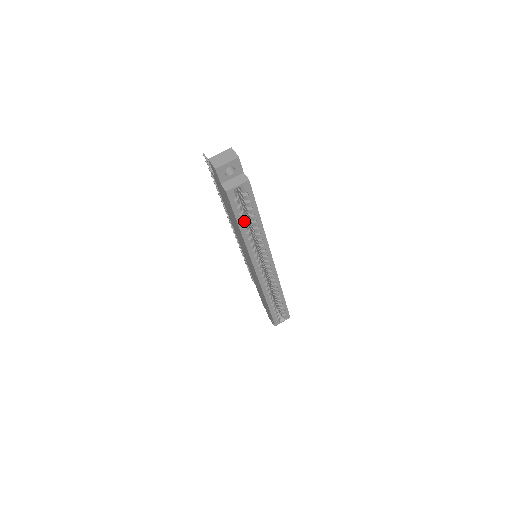
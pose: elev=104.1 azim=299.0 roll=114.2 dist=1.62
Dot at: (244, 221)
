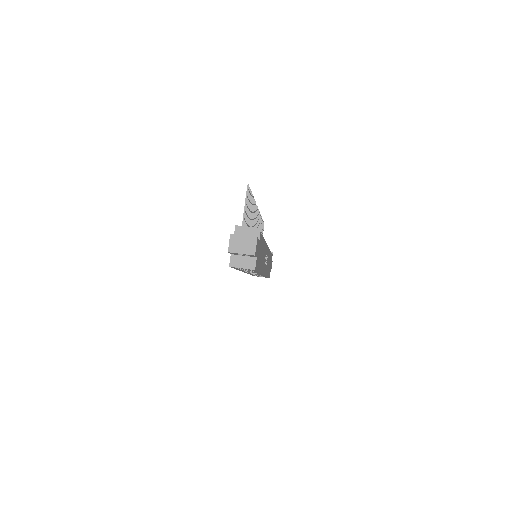
Dot at: (242, 269)
